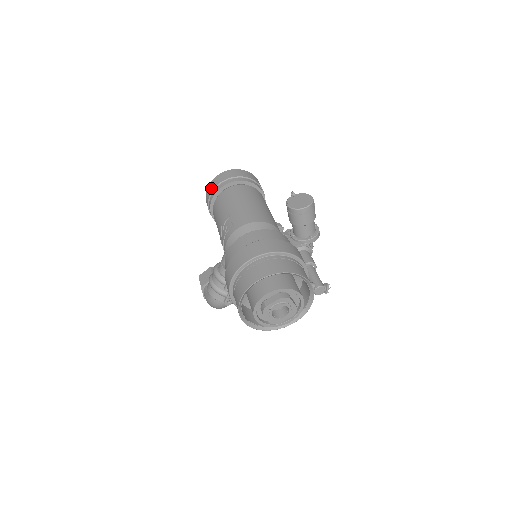
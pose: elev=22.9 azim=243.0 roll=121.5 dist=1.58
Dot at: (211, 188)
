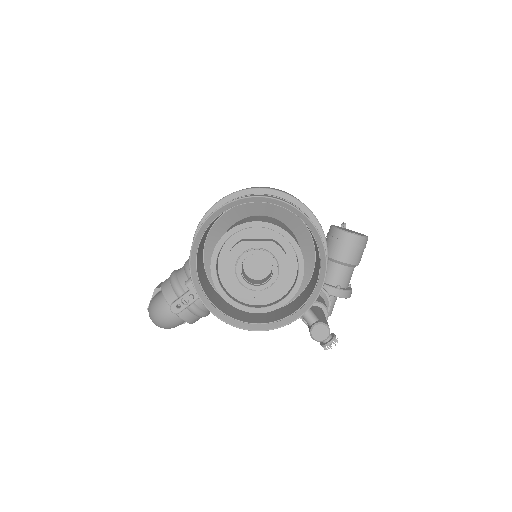
Dot at: occluded
